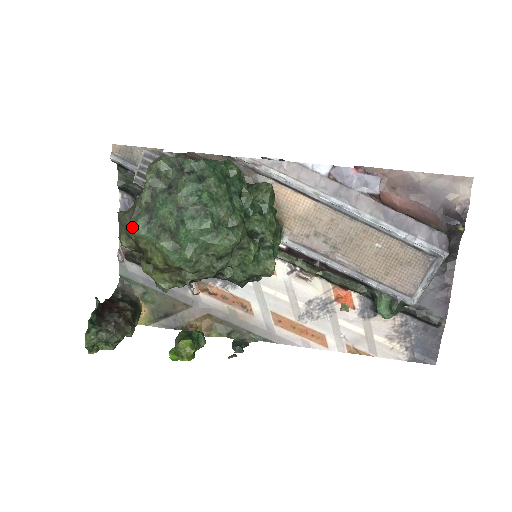
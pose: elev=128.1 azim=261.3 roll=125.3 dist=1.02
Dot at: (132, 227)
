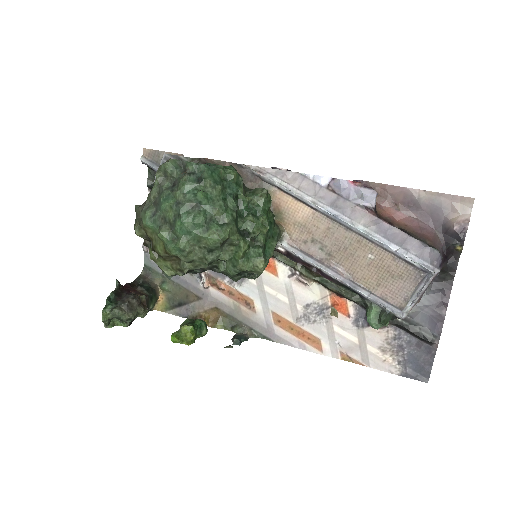
Dot at: (142, 218)
